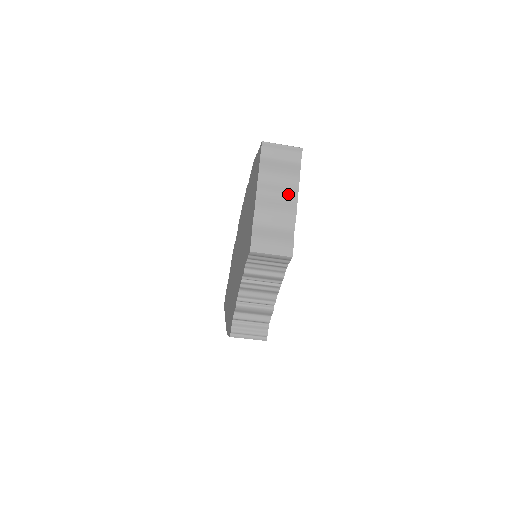
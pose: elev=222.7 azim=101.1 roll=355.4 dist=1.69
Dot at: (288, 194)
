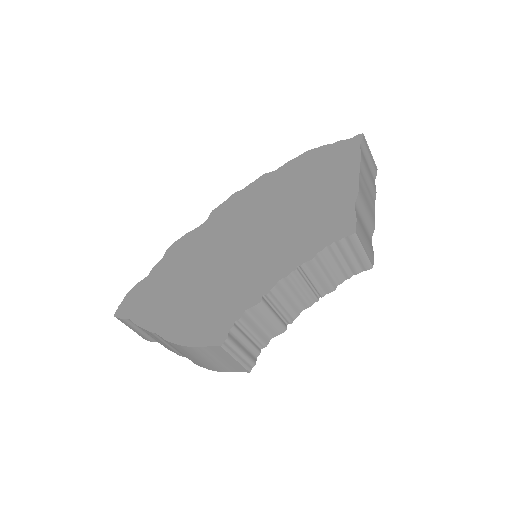
Dot at: (372, 200)
